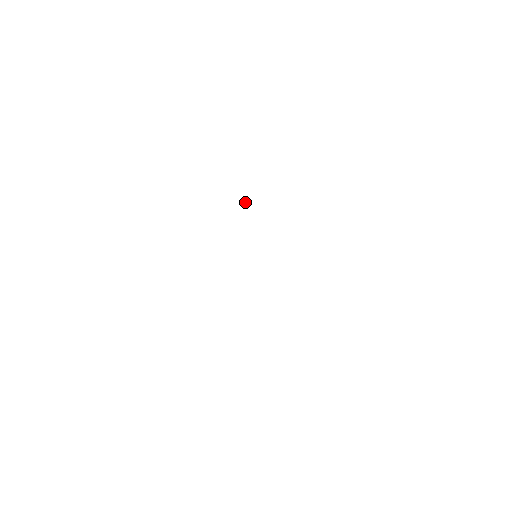
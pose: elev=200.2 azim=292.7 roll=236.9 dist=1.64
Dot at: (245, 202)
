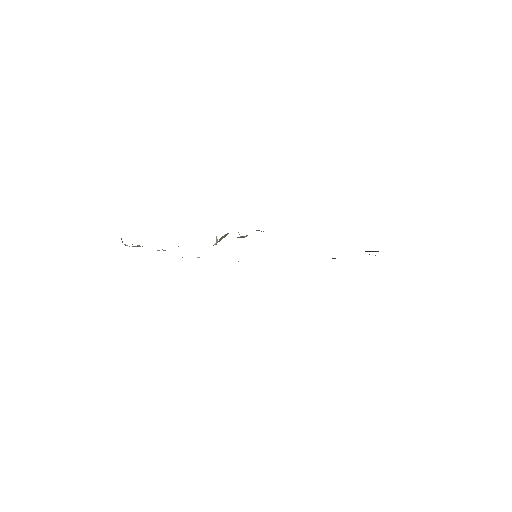
Dot at: (216, 240)
